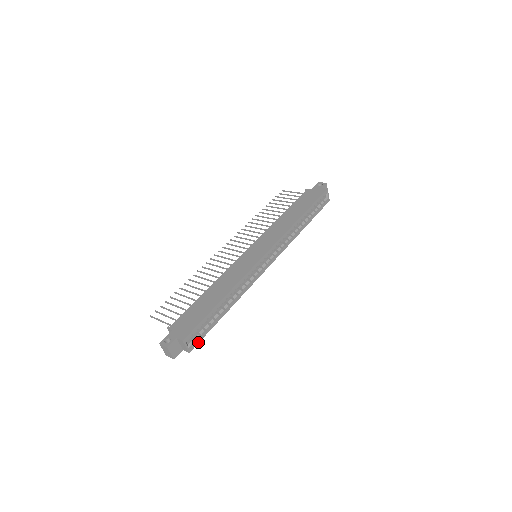
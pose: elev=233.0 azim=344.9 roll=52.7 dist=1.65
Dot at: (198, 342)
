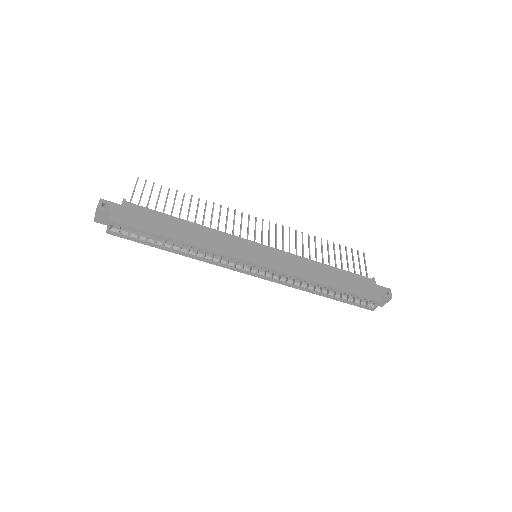
Dot at: (122, 237)
